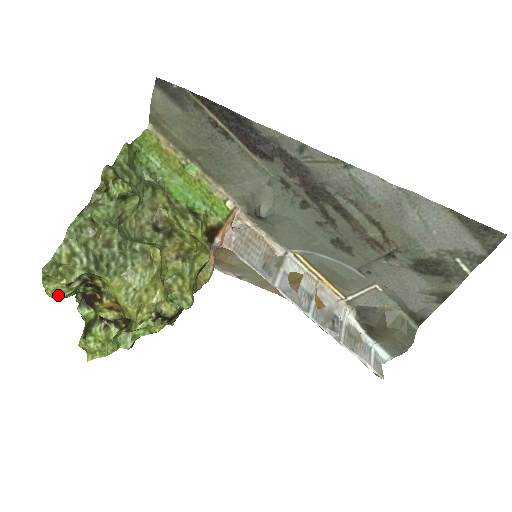
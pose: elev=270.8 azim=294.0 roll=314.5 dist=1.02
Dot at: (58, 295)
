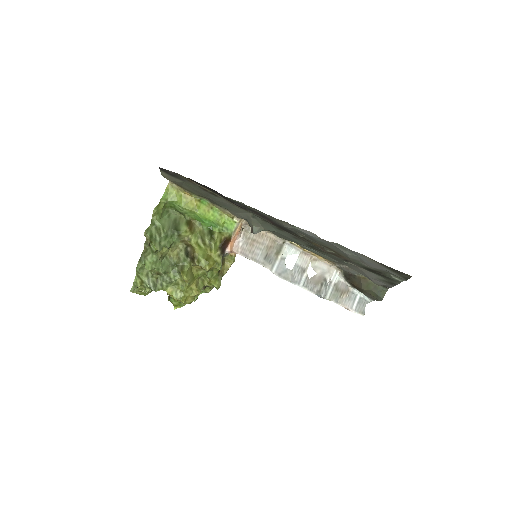
Dot at: (144, 294)
